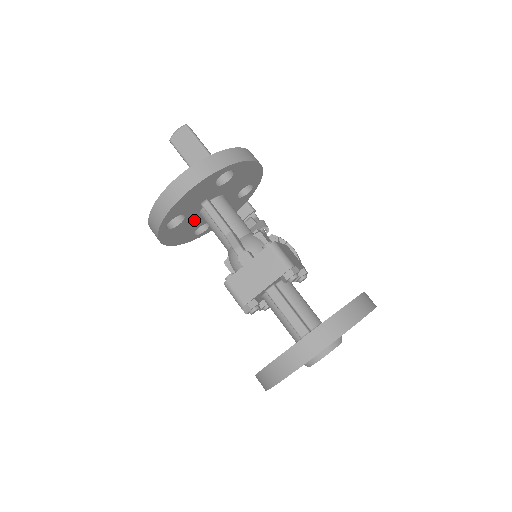
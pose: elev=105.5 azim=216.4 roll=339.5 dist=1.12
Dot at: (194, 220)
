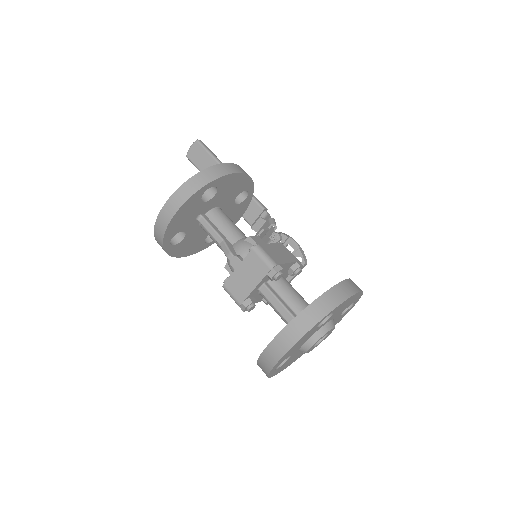
Dot at: (198, 232)
